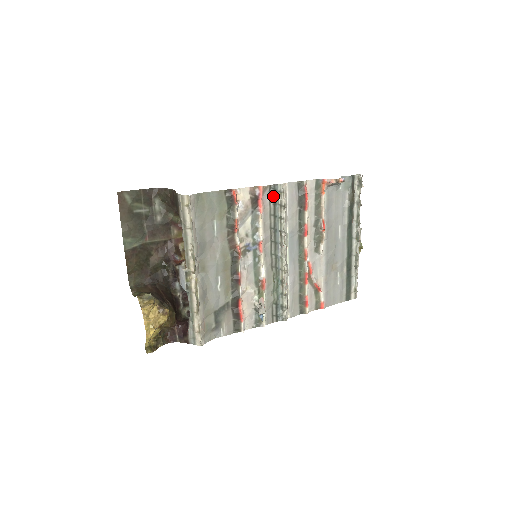
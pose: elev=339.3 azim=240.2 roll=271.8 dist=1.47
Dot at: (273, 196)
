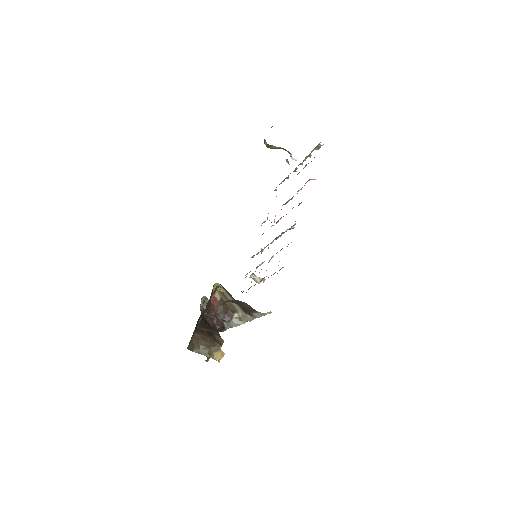
Dot at: occluded
